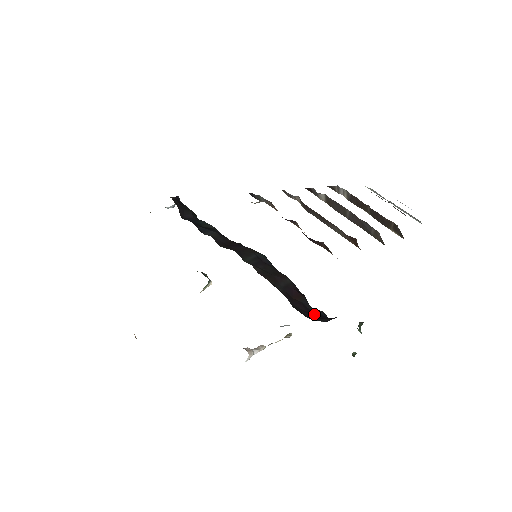
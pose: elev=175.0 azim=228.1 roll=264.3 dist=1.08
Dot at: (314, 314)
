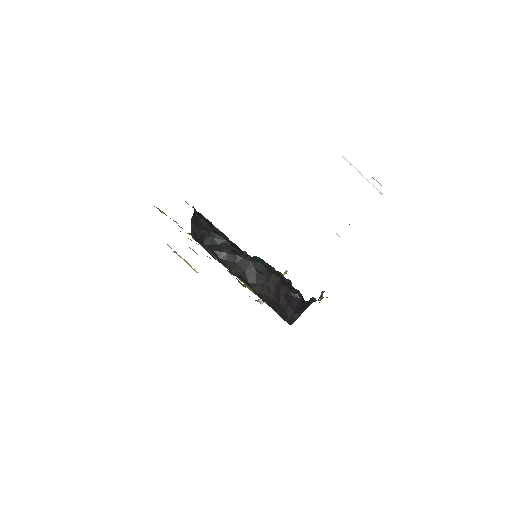
Dot at: (293, 302)
